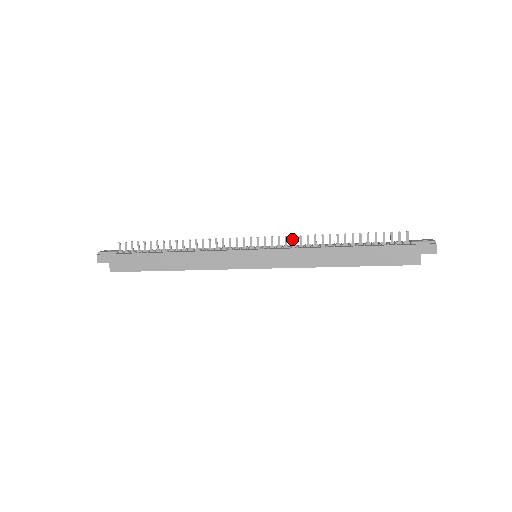
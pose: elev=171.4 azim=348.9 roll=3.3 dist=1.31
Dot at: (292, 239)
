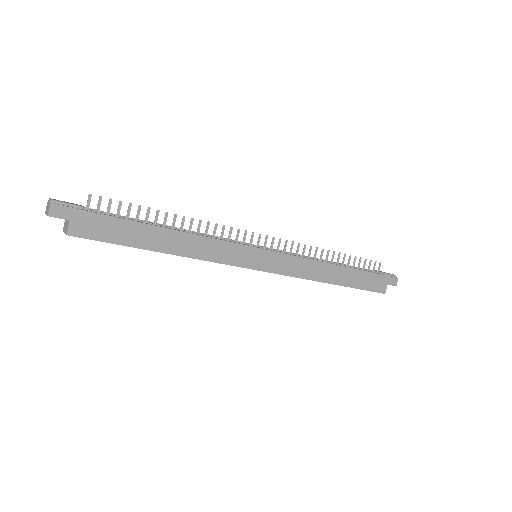
Dot at: (298, 246)
